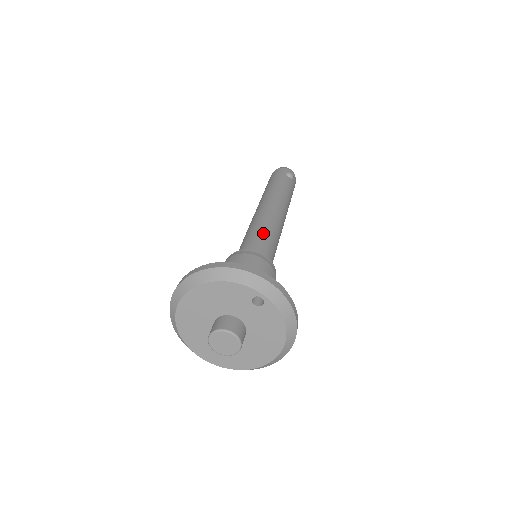
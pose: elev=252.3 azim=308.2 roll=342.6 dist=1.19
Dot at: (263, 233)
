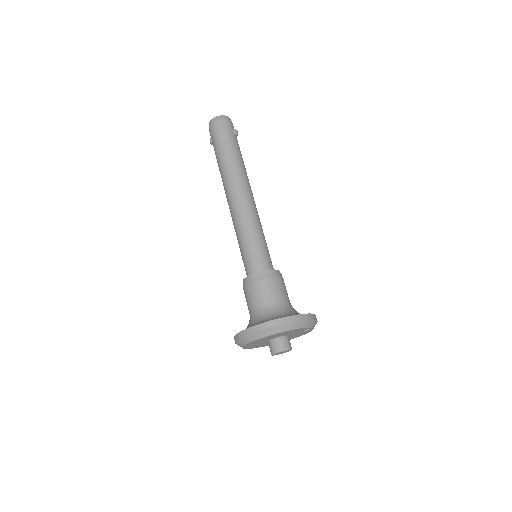
Dot at: (263, 239)
